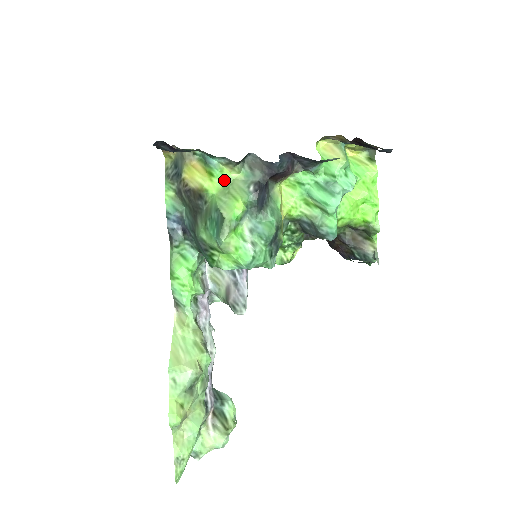
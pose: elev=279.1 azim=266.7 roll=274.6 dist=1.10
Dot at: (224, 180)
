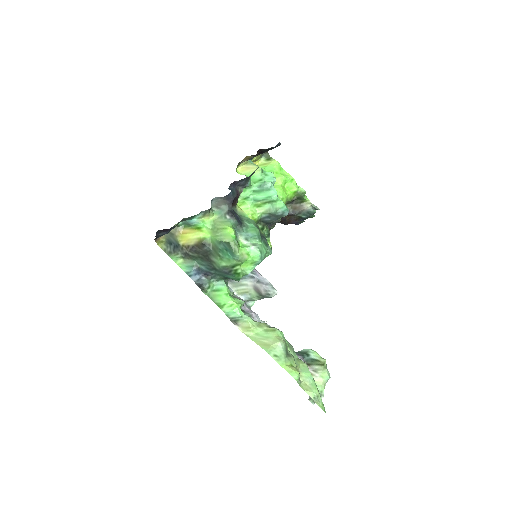
Dot at: (208, 225)
